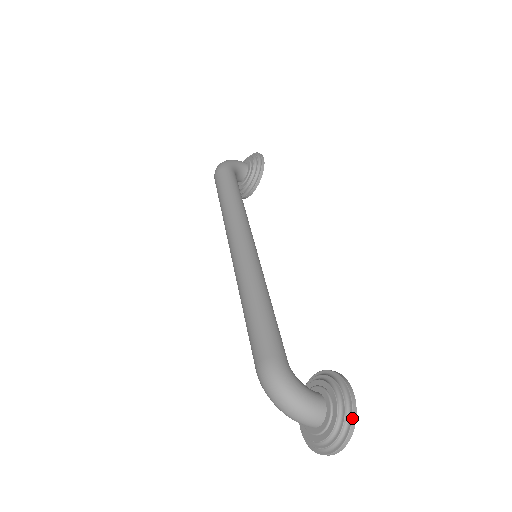
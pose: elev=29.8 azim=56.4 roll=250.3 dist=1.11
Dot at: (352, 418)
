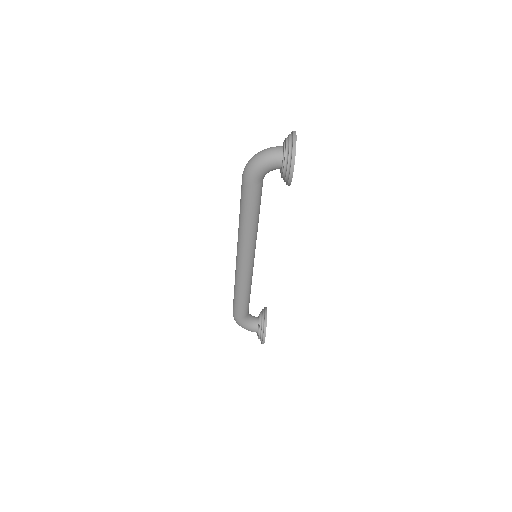
Dot at: occluded
